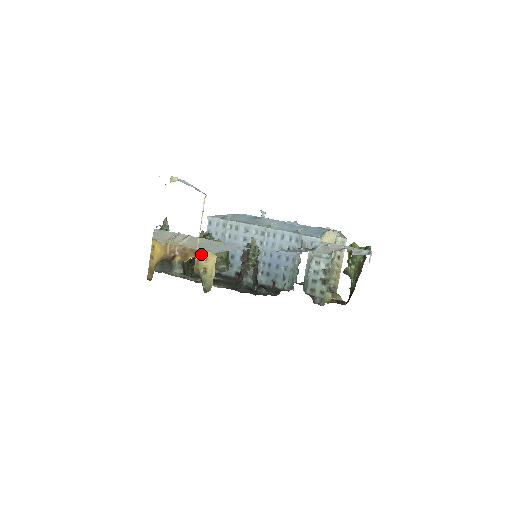
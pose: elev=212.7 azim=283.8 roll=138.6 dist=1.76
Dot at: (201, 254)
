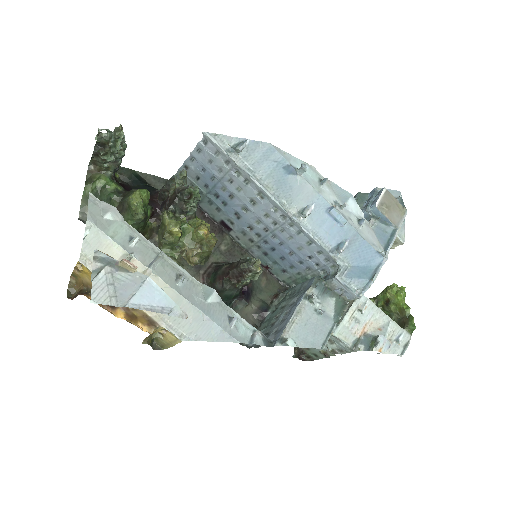
Dot at: (159, 327)
